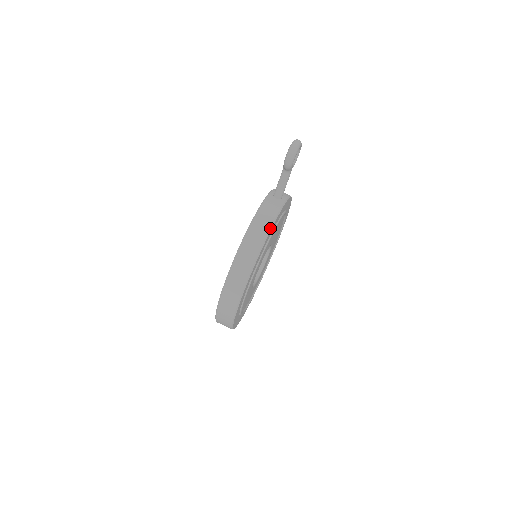
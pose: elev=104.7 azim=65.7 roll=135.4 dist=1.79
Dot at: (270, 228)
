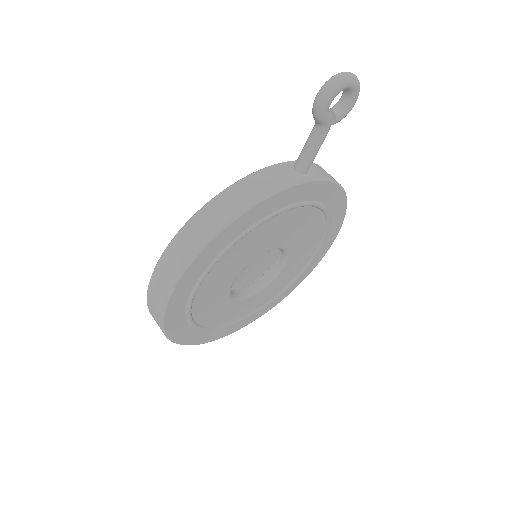
Dot at: (249, 206)
